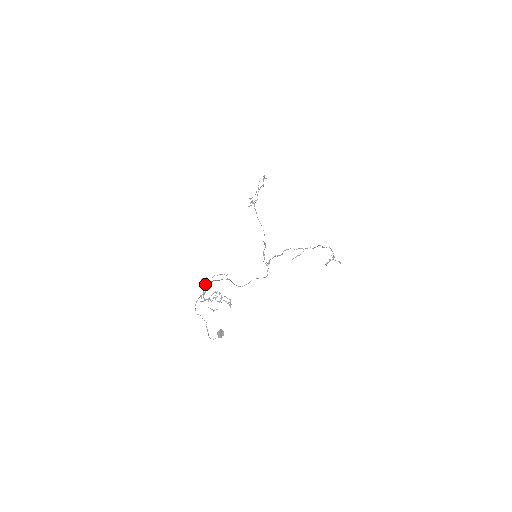
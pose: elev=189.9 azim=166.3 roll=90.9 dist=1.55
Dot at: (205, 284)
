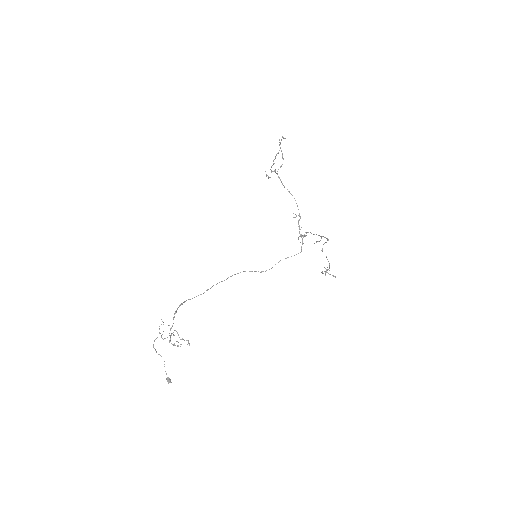
Dot at: occluded
